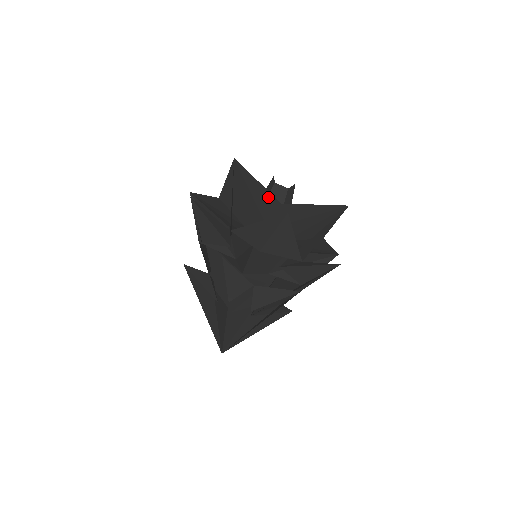
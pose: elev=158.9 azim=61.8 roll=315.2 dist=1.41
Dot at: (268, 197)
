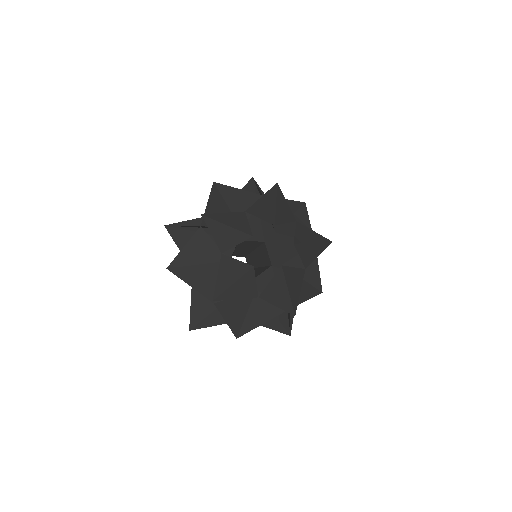
Dot at: occluded
